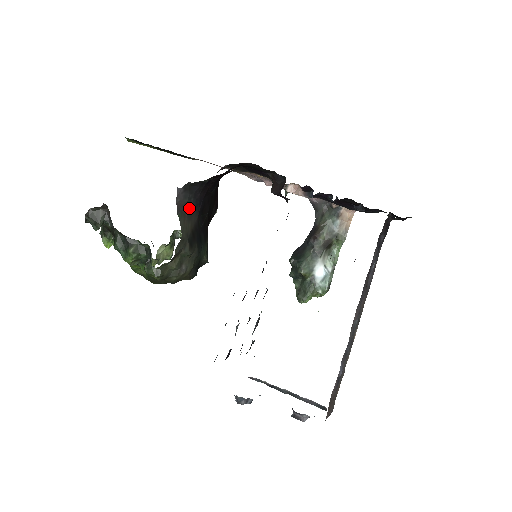
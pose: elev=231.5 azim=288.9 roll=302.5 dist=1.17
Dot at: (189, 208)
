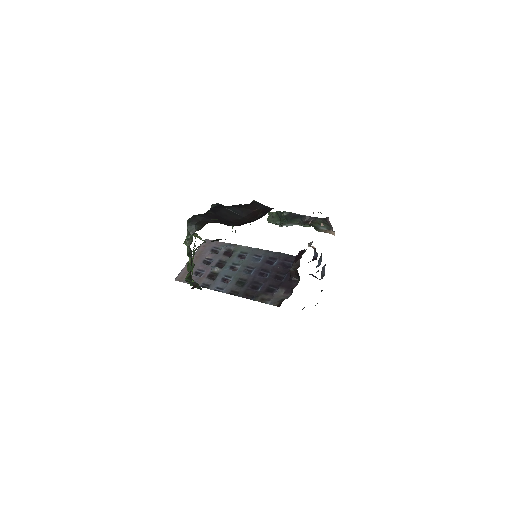
Dot at: occluded
